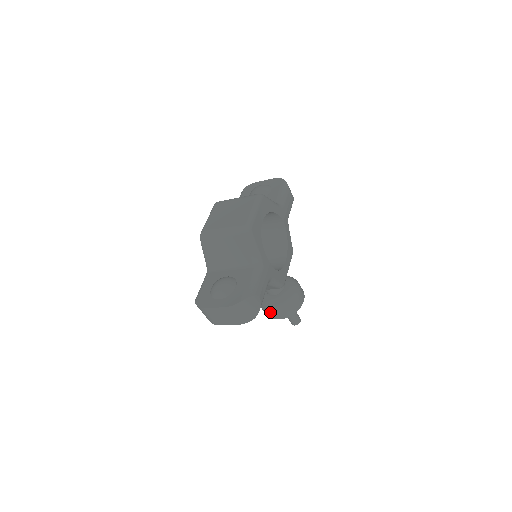
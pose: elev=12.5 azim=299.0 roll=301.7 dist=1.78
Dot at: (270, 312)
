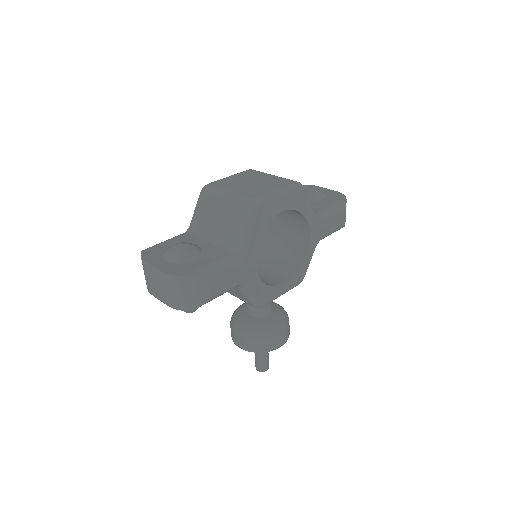
Dot at: (234, 332)
